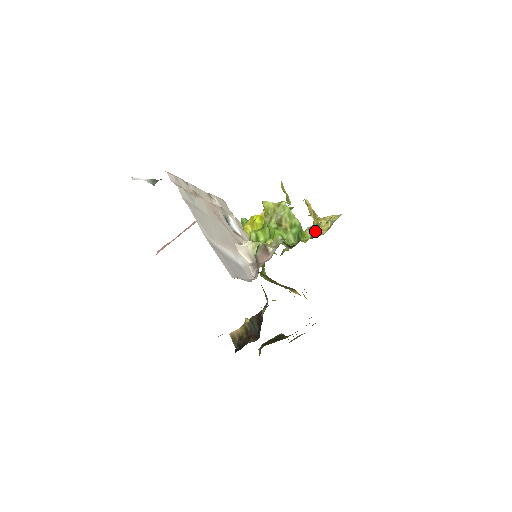
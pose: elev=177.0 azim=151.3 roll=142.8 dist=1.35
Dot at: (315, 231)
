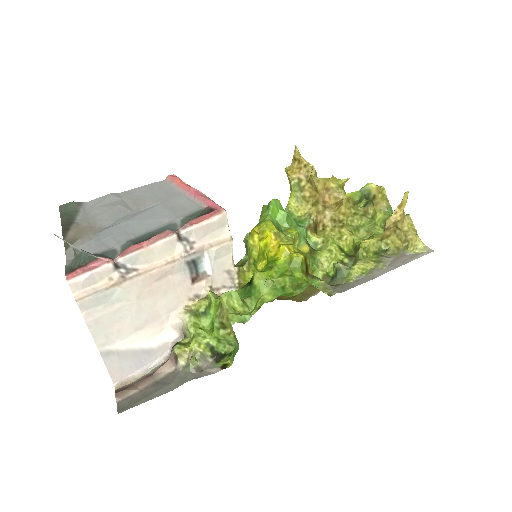
Dot at: (336, 280)
